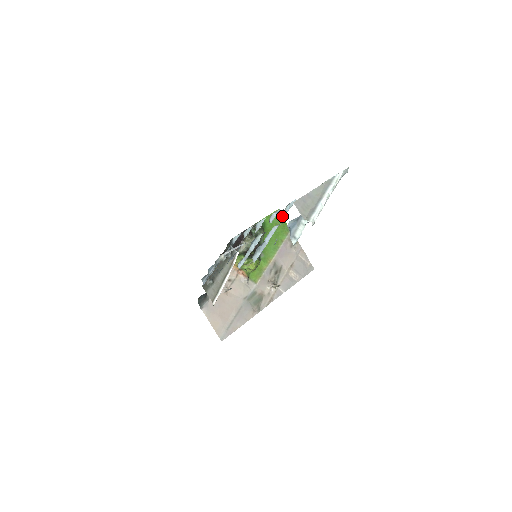
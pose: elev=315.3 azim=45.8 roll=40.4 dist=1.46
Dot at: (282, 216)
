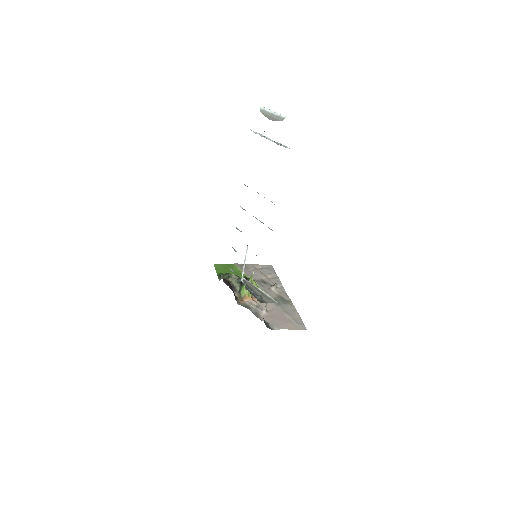
Dot at: (220, 264)
